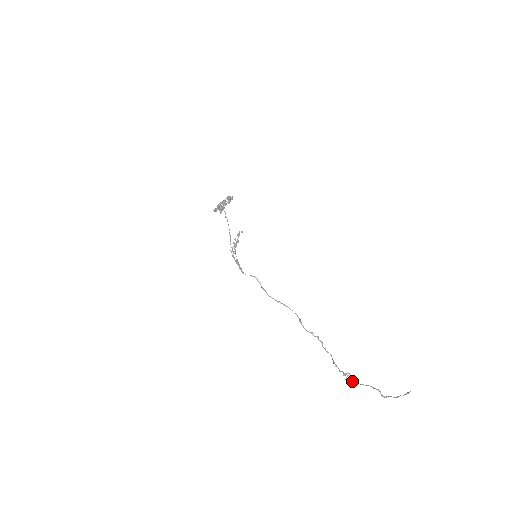
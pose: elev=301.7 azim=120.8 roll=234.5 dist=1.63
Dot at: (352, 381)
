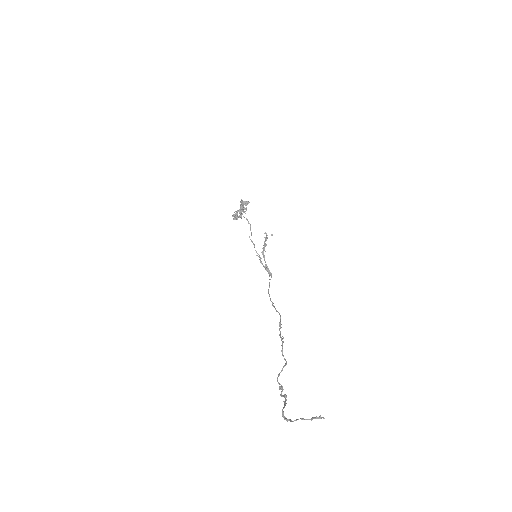
Dot at: occluded
